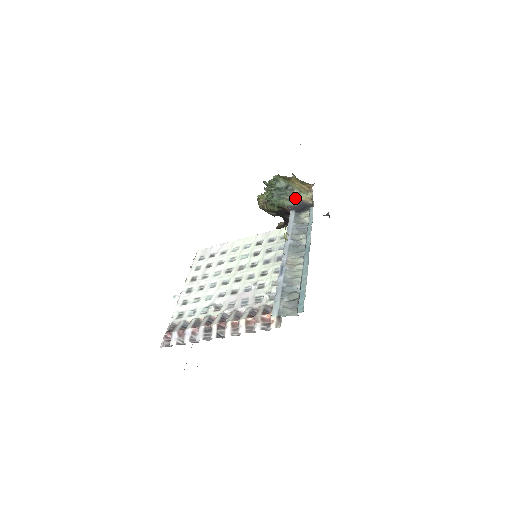
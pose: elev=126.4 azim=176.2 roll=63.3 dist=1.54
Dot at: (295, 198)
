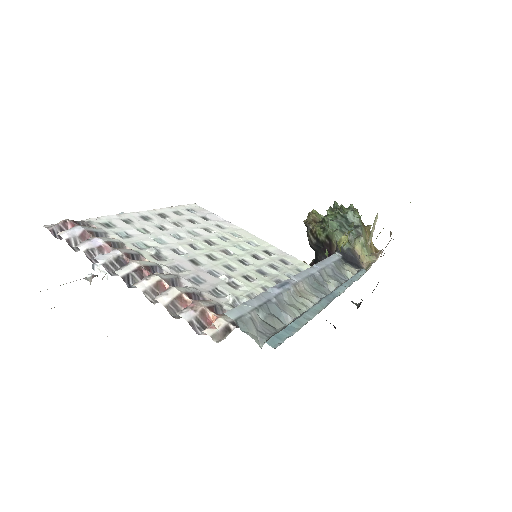
Dot at: (354, 245)
